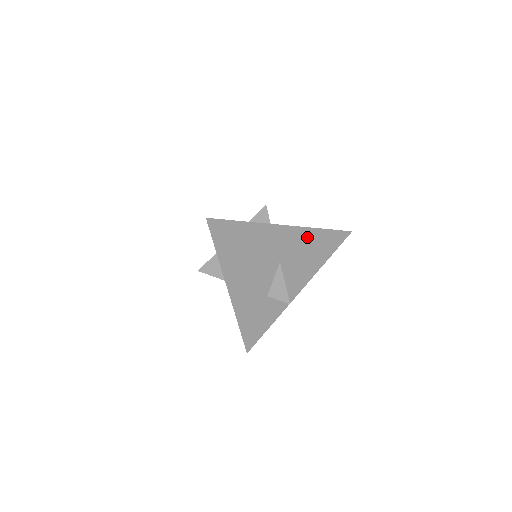
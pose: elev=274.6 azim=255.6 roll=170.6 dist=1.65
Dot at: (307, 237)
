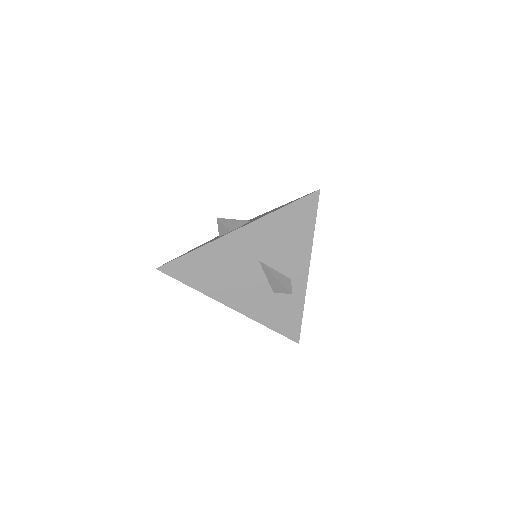
Dot at: (268, 226)
